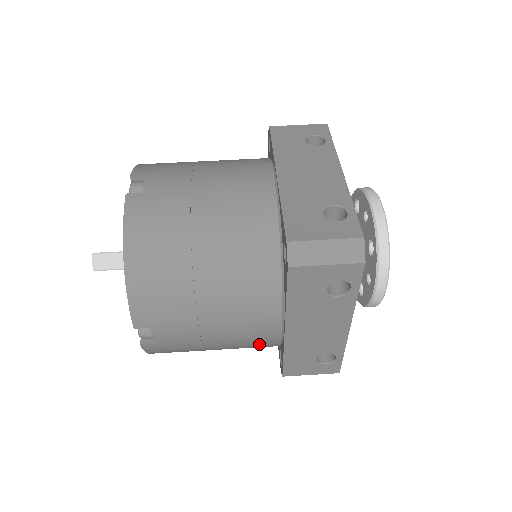
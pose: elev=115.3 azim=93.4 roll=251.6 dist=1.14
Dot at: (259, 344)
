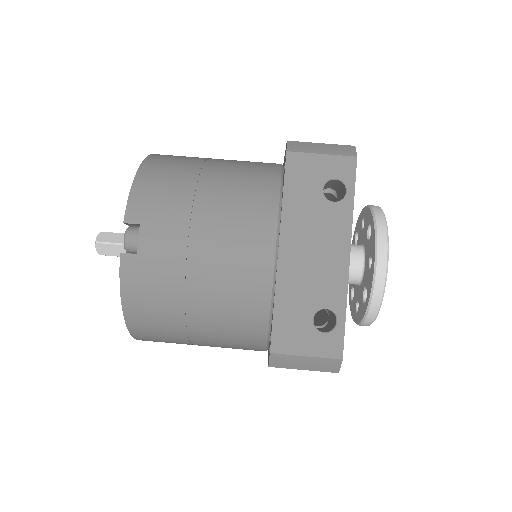
Dot at: (248, 285)
